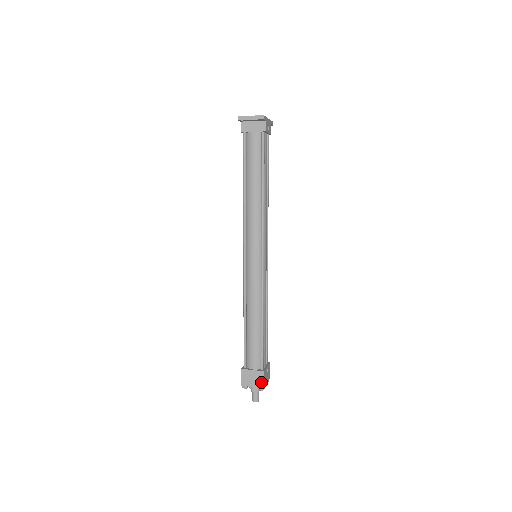
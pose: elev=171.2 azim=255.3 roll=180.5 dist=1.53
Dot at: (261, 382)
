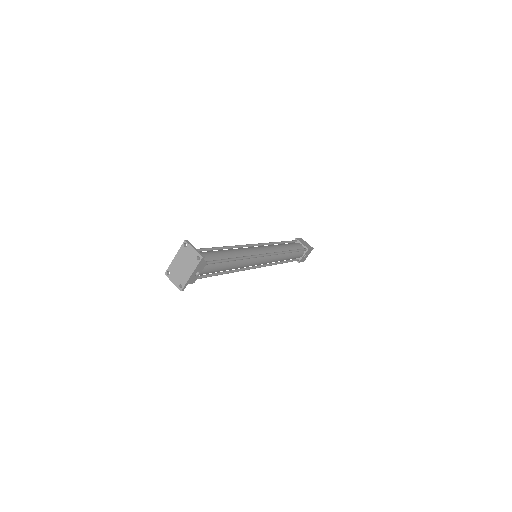
Dot at: occluded
